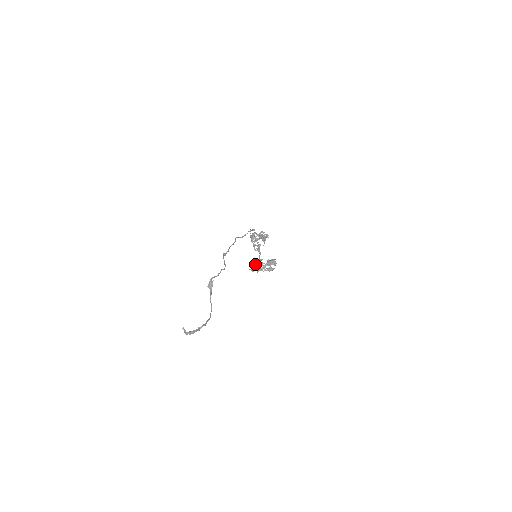
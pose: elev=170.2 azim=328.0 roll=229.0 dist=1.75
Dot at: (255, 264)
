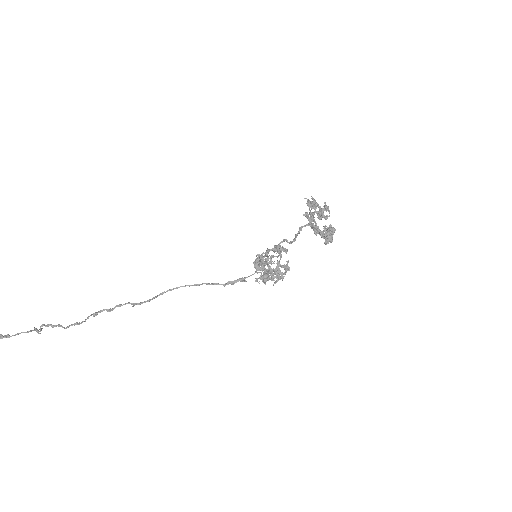
Dot at: (318, 206)
